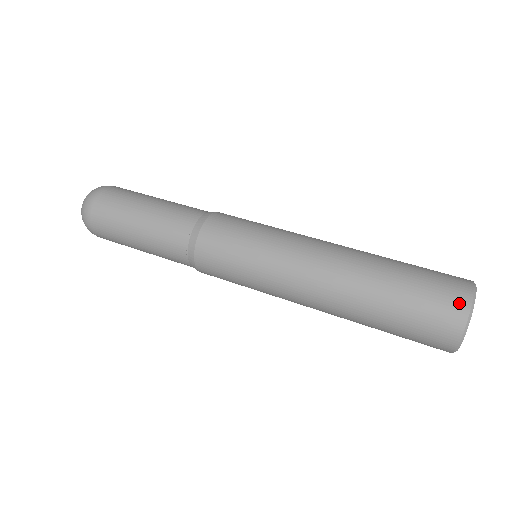
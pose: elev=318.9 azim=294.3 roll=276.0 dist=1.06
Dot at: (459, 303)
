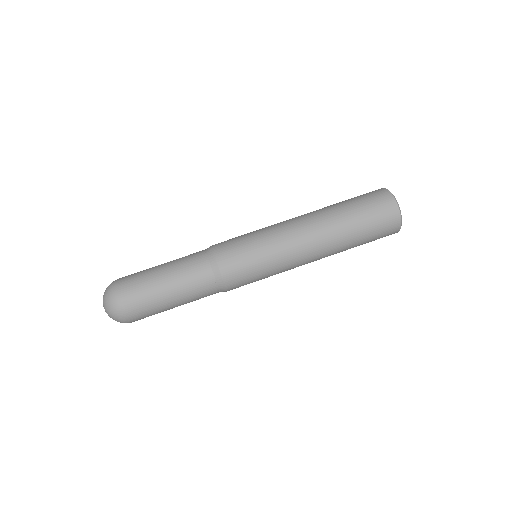
Dot at: (393, 213)
